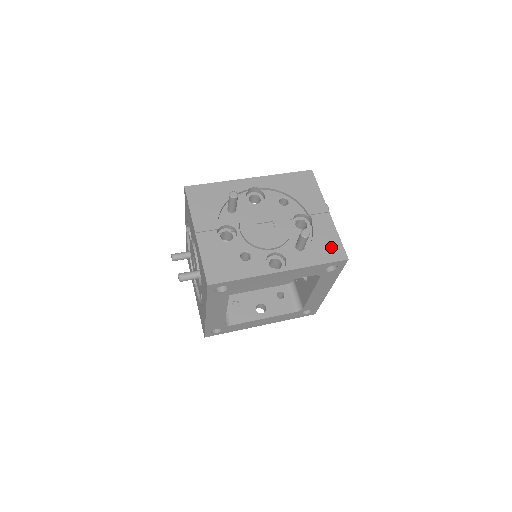
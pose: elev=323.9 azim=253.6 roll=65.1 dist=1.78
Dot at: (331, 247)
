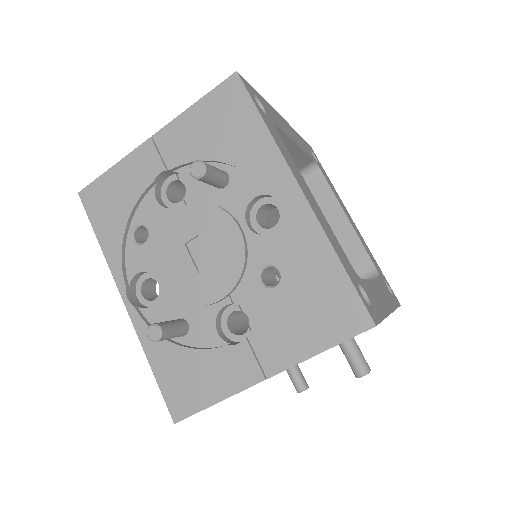
Dot at: occluded
